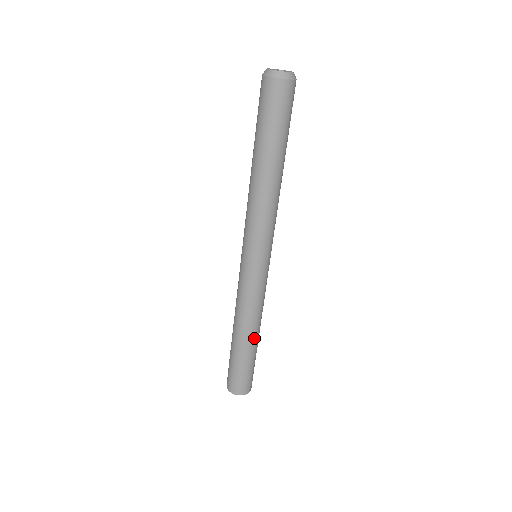
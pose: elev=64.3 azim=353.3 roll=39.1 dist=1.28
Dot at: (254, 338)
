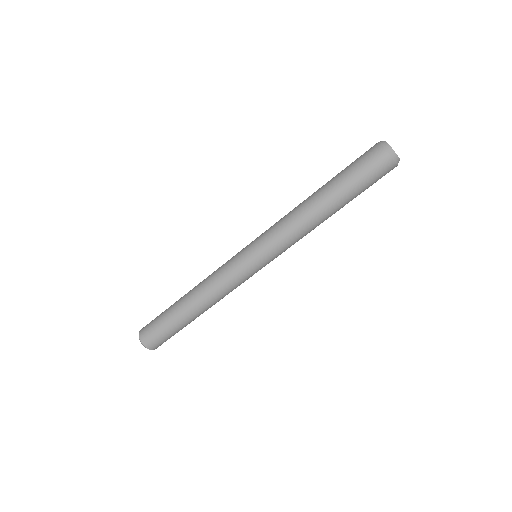
Dot at: occluded
